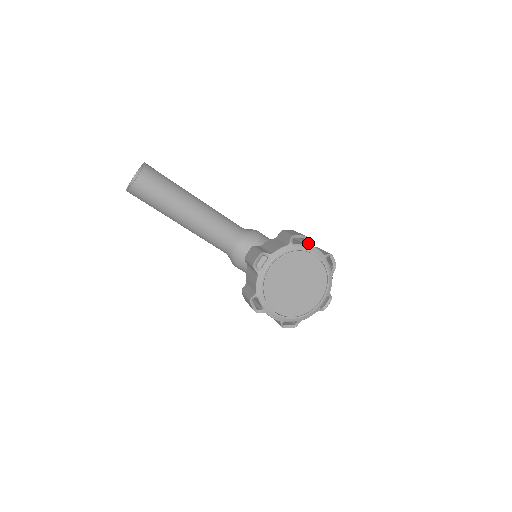
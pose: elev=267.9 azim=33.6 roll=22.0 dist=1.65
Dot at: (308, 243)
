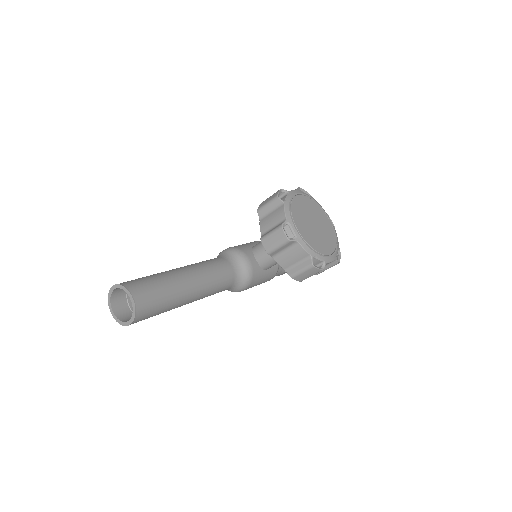
Dot at: (287, 191)
